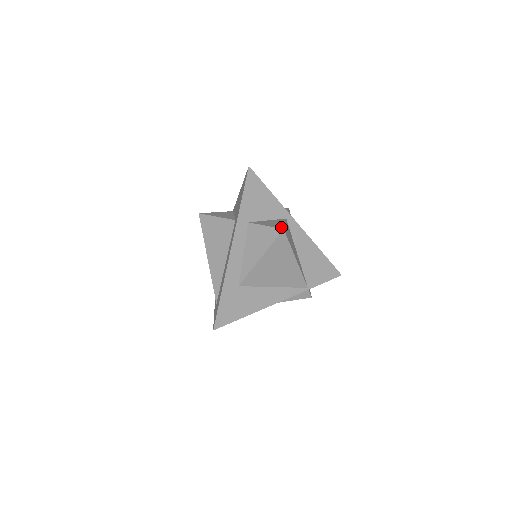
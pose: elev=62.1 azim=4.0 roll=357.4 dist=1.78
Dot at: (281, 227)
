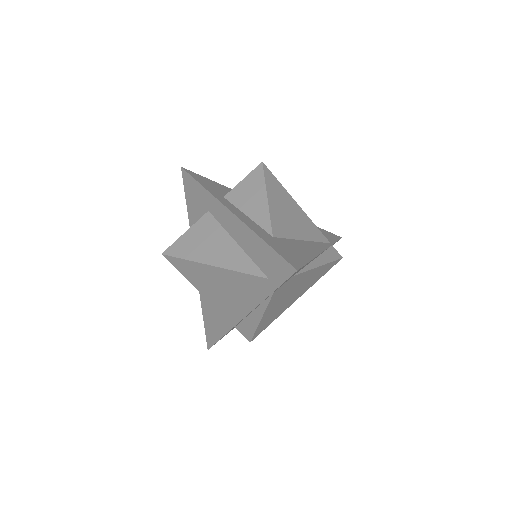
Dot at: (258, 167)
